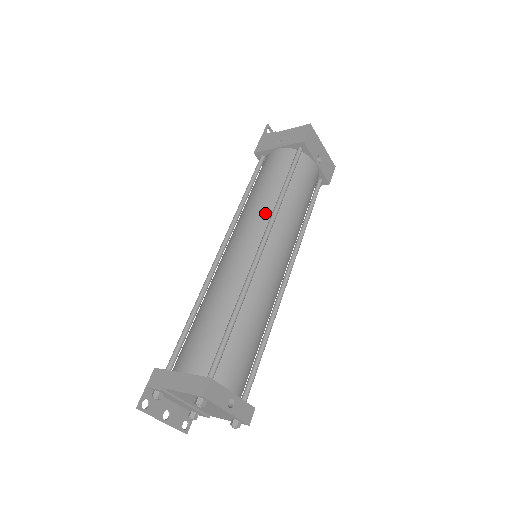
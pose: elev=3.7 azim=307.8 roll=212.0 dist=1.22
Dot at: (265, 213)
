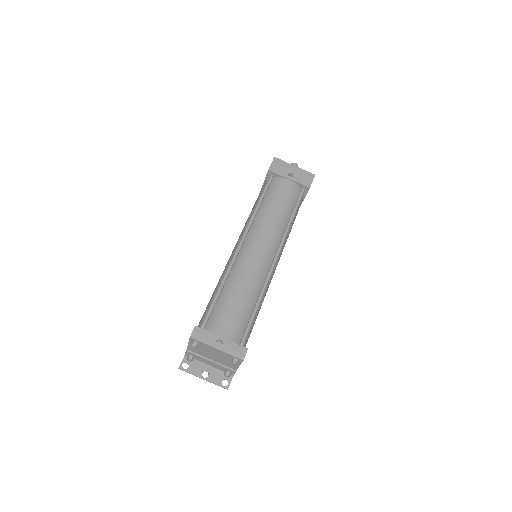
Dot at: (247, 224)
